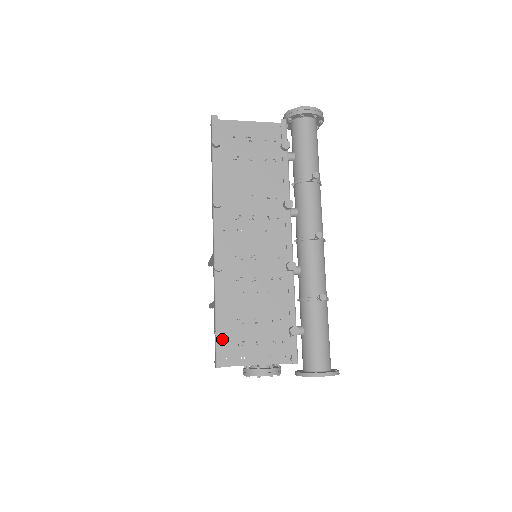
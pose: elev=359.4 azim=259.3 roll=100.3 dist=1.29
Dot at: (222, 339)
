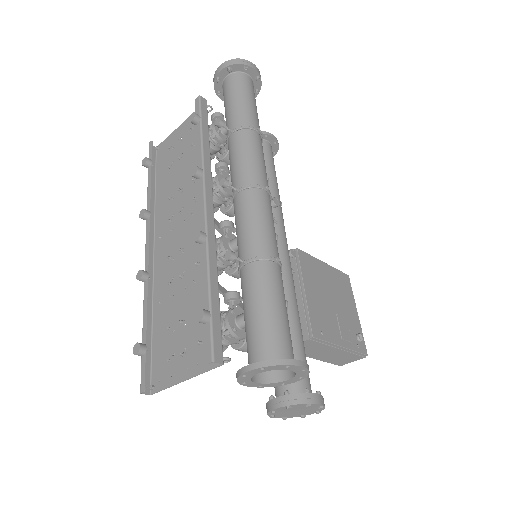
Dot at: (156, 358)
